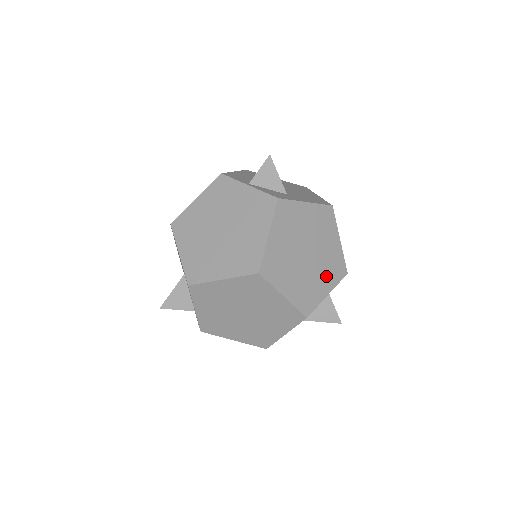
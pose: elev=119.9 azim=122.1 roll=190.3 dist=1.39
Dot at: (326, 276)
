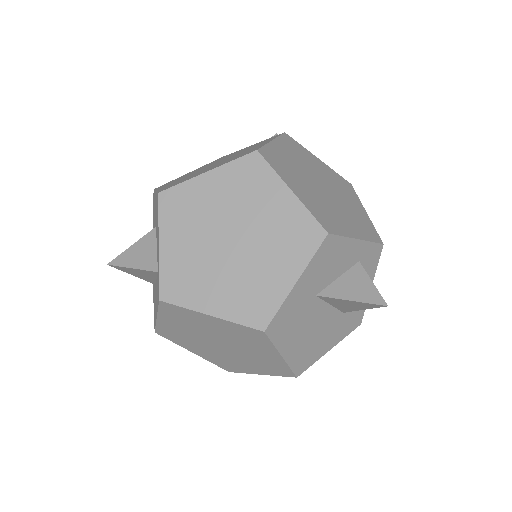
Dot at: (352, 223)
